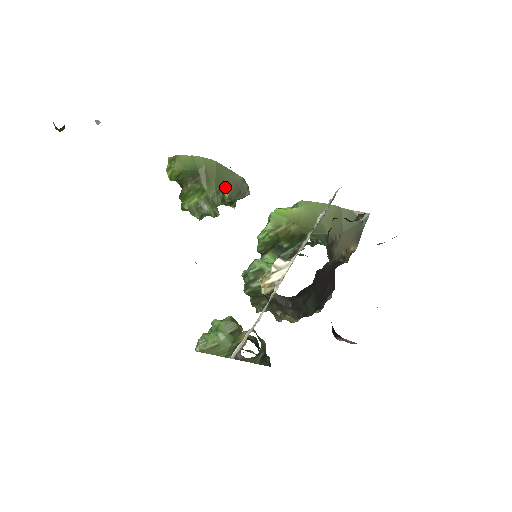
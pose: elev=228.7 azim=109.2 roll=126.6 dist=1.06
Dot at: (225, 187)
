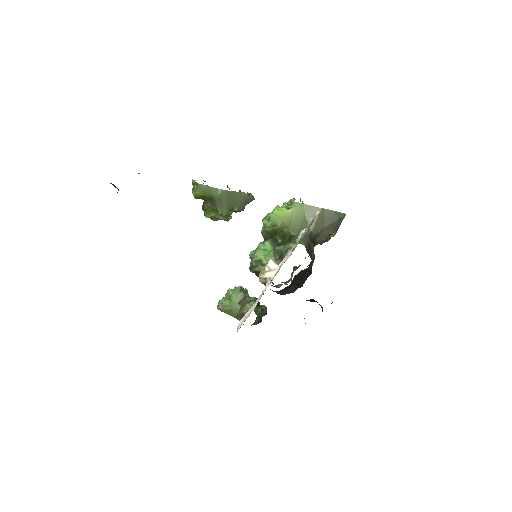
Dot at: (234, 205)
